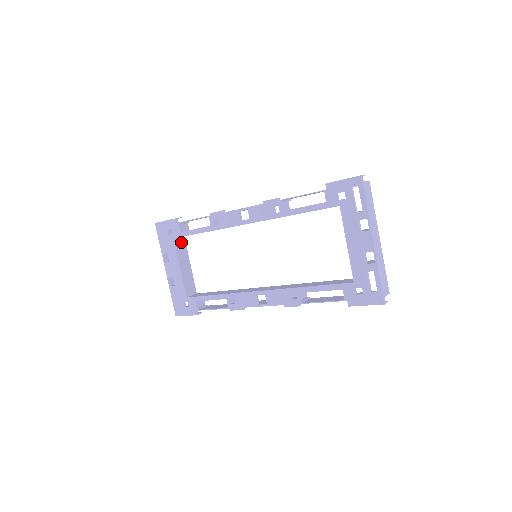
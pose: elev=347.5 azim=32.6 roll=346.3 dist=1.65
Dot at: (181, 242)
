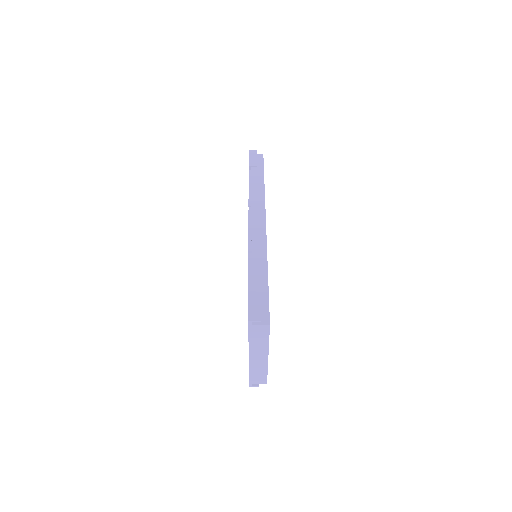
Dot at: occluded
